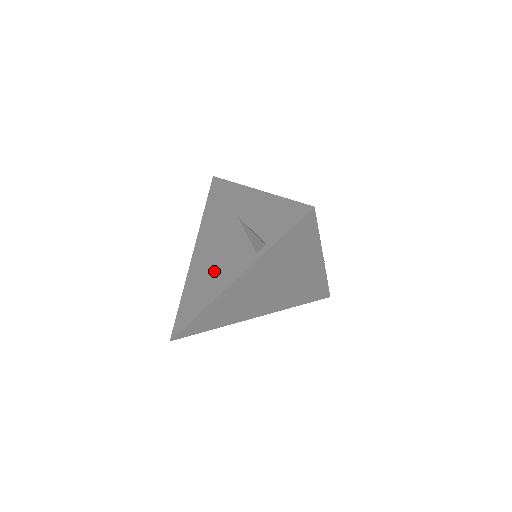
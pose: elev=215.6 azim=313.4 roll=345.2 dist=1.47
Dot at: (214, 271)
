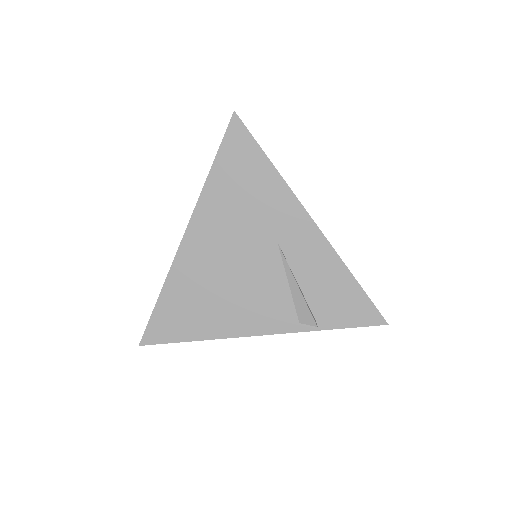
Dot at: (227, 299)
